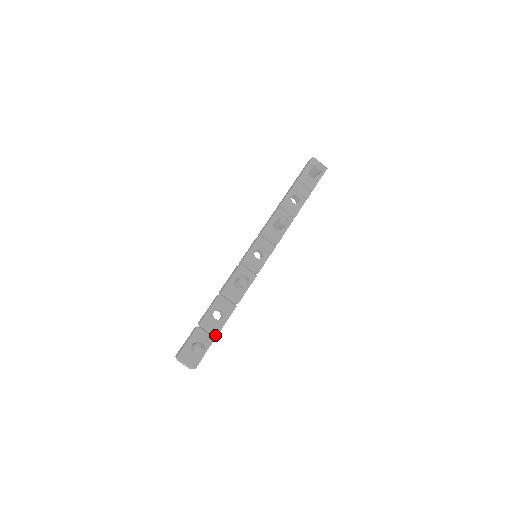
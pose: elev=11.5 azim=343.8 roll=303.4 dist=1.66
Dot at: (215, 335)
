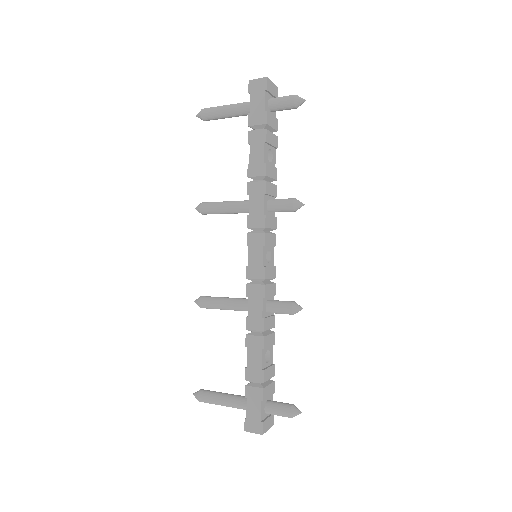
Dot at: occluded
